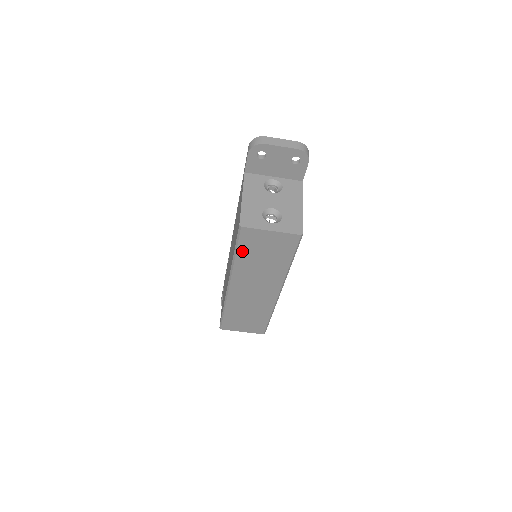
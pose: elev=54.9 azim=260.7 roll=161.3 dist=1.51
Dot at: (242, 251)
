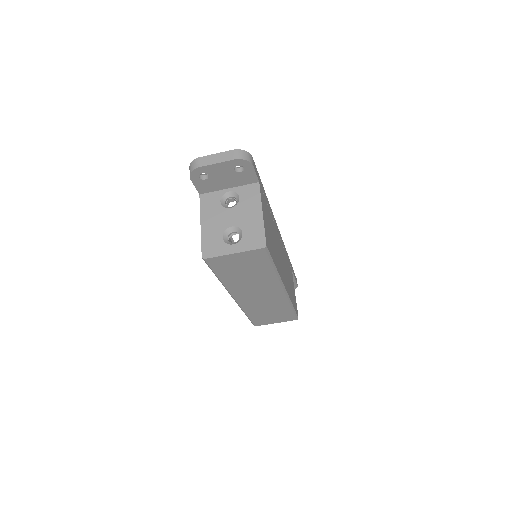
Dot at: (221, 274)
